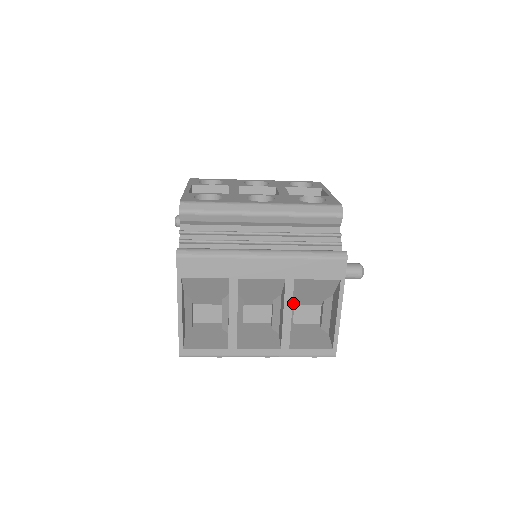
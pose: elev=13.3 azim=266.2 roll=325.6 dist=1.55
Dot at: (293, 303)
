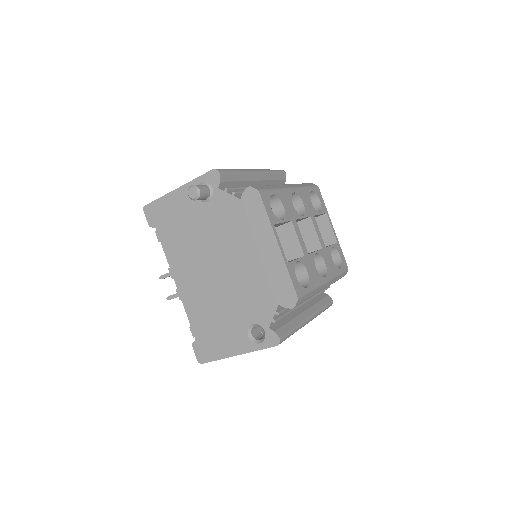
Dot at: occluded
